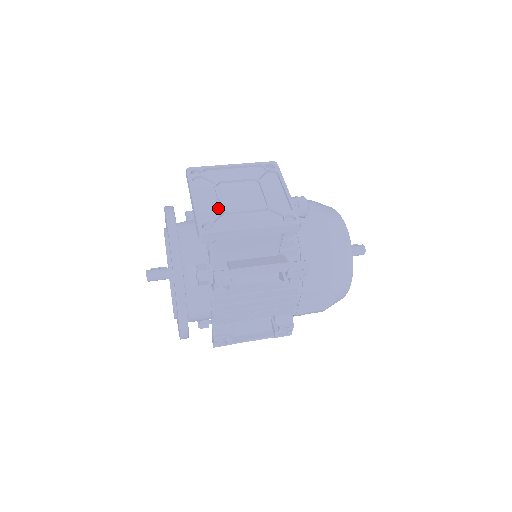
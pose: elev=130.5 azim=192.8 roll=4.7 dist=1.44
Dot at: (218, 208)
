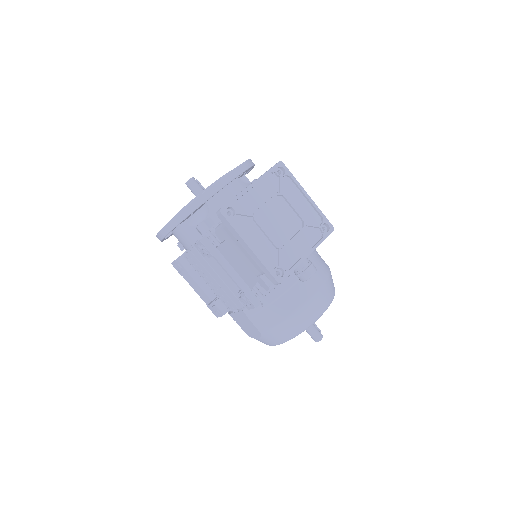
Dot at: (255, 209)
